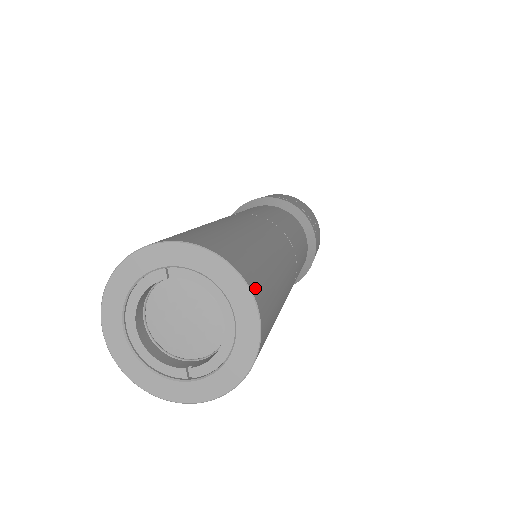
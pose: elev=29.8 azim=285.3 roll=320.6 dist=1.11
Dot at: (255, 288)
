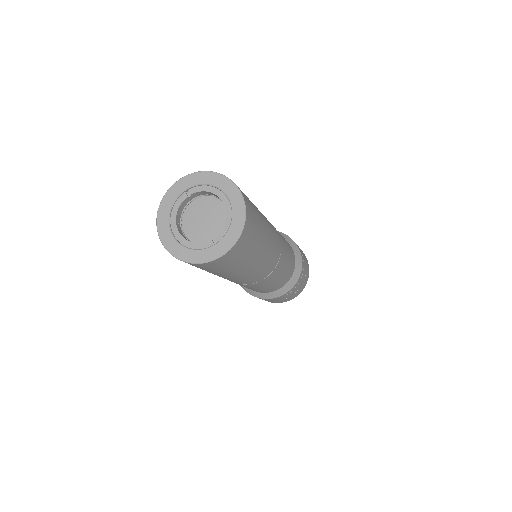
Dot at: occluded
